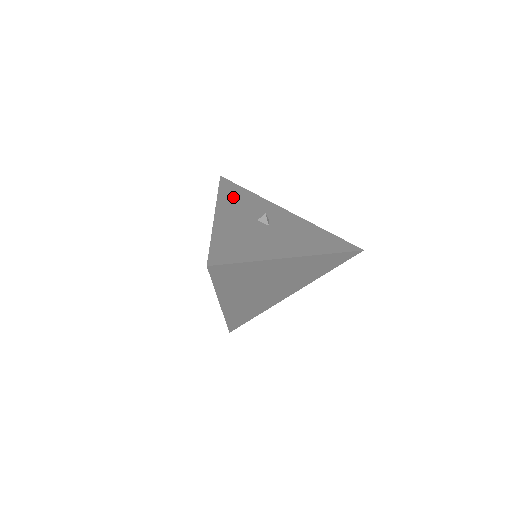
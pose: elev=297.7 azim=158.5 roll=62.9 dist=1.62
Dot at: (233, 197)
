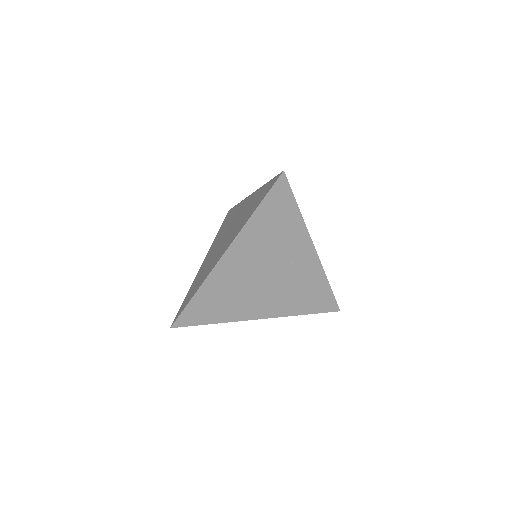
Dot at: occluded
